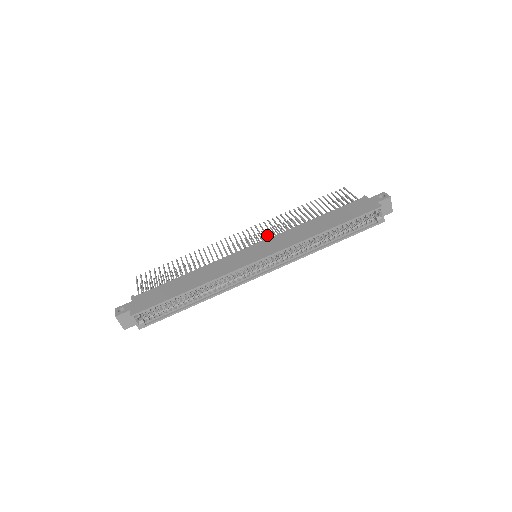
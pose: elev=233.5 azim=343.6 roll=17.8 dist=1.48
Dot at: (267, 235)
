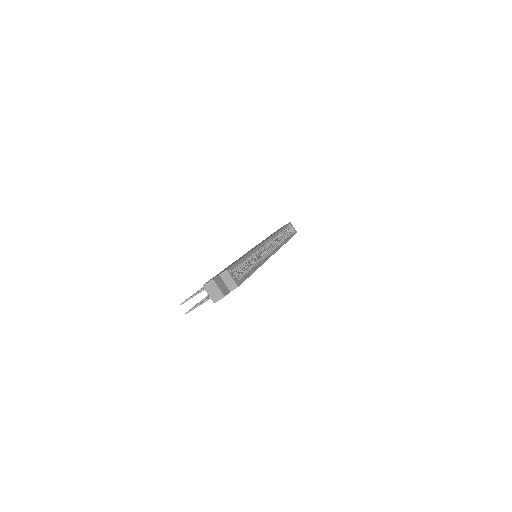
Dot at: occluded
